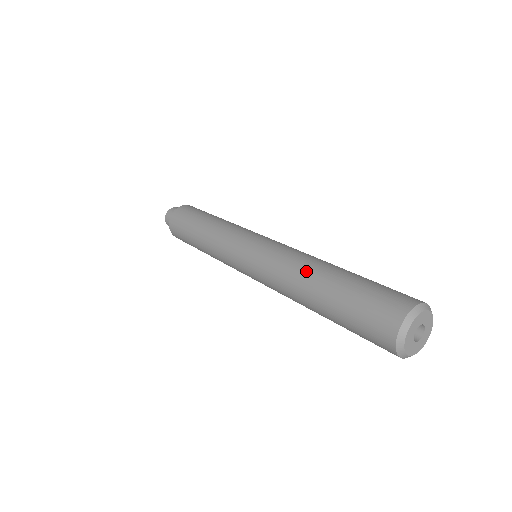
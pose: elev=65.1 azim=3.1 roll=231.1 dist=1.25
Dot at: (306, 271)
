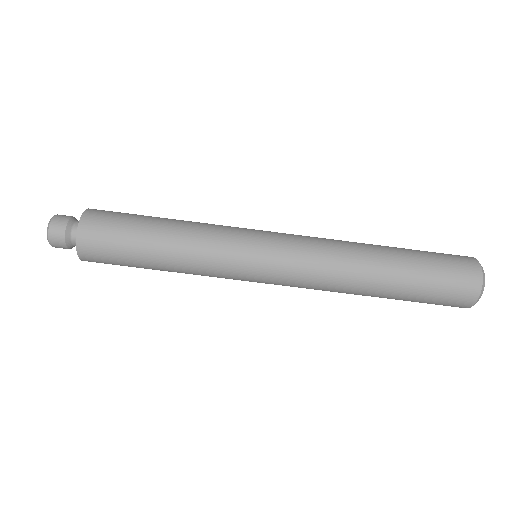
Dot at: occluded
